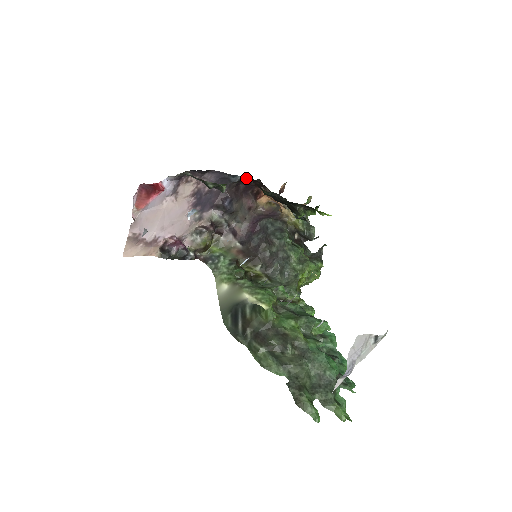
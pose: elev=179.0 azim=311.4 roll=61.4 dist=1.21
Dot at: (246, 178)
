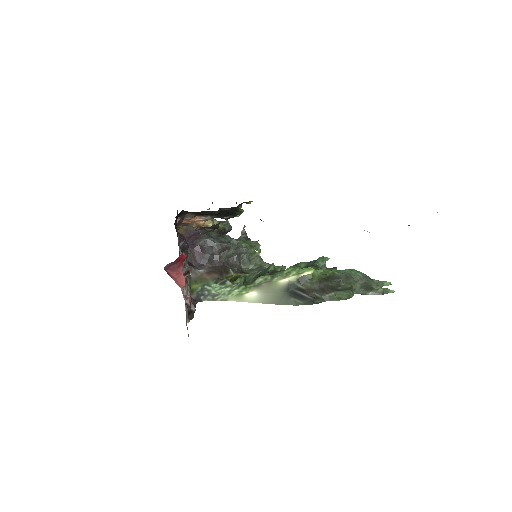
Dot at: (187, 213)
